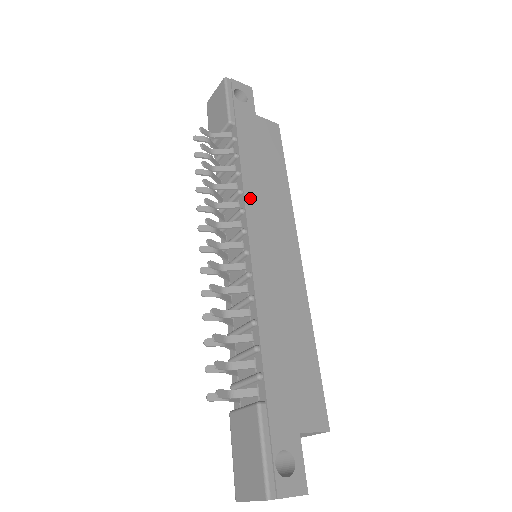
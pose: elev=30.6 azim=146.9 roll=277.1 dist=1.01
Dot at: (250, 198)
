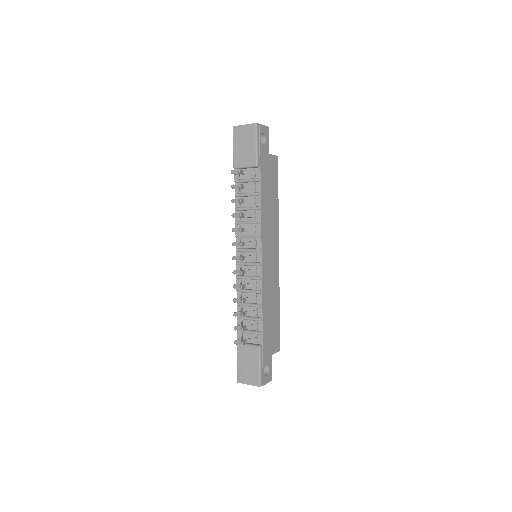
Dot at: (263, 227)
